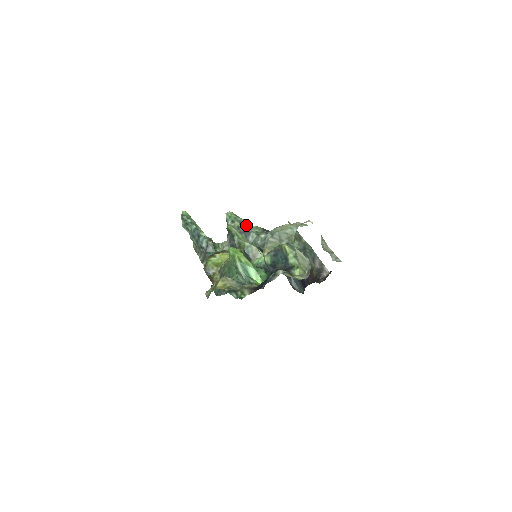
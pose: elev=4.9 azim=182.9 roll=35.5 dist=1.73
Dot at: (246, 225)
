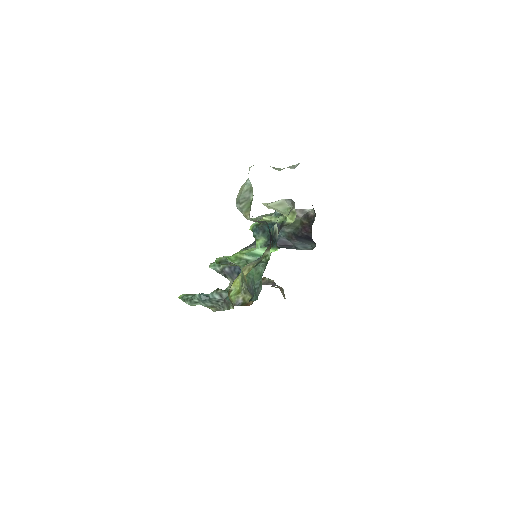
Dot at: occluded
